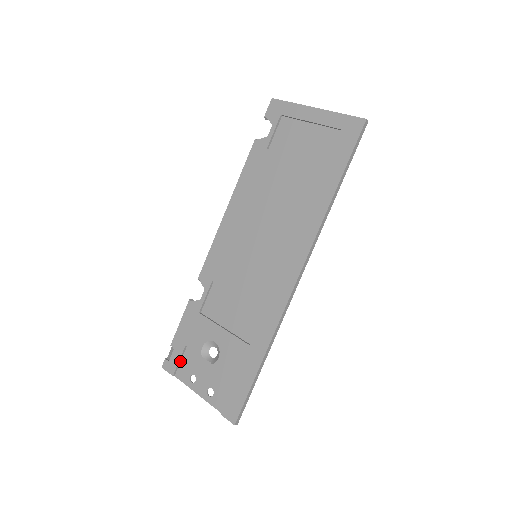
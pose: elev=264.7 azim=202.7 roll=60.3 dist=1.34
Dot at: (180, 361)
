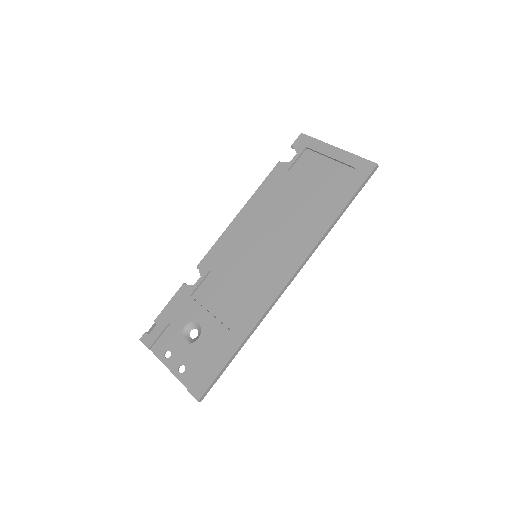
Dot at: (159, 337)
